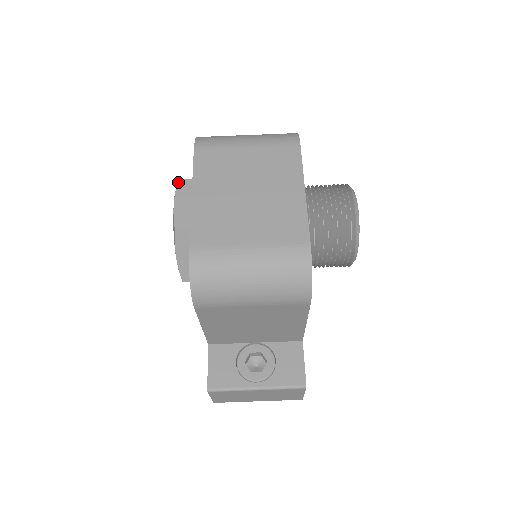
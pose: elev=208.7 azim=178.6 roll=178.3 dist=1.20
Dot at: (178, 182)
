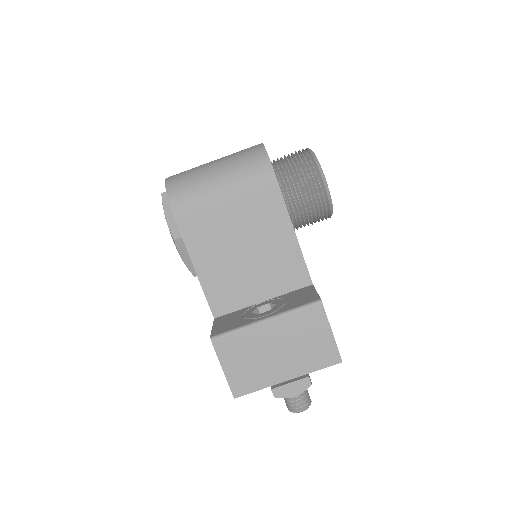
Dot at: occluded
